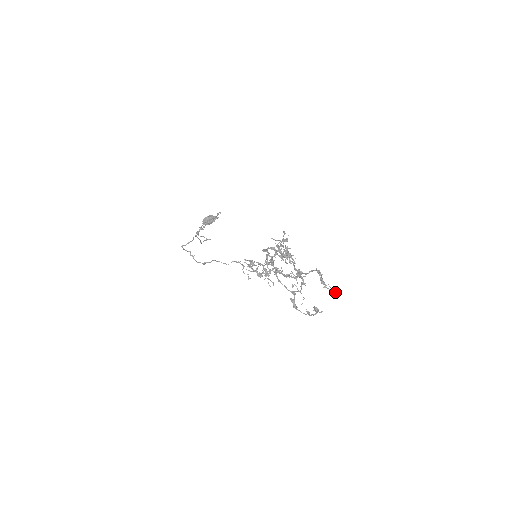
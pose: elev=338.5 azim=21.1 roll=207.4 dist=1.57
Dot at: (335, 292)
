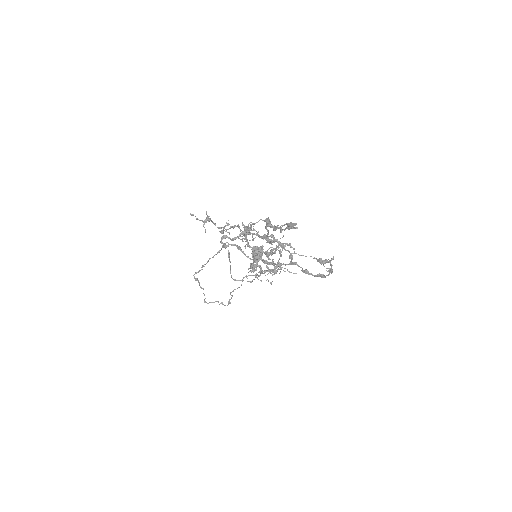
Dot at: (291, 227)
